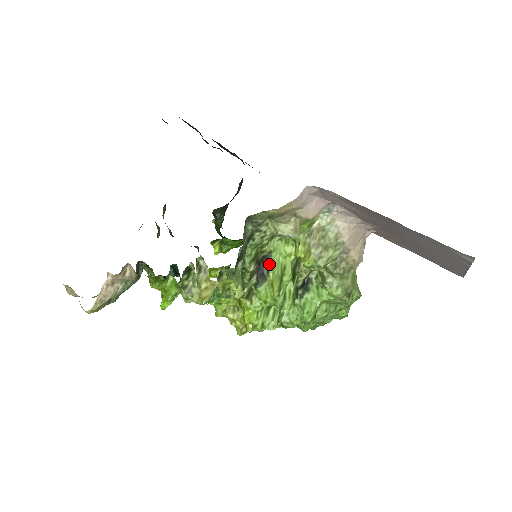
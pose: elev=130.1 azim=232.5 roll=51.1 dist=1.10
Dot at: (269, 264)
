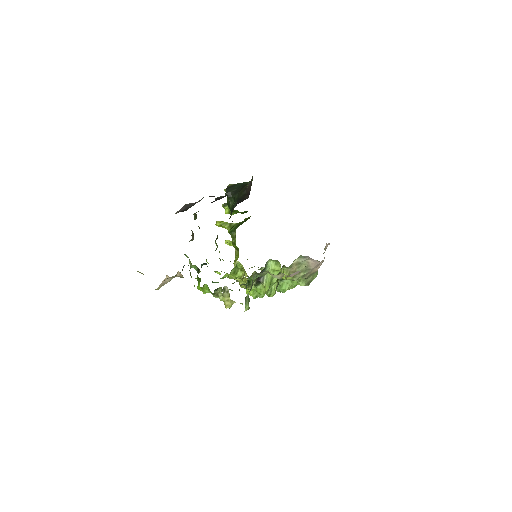
Dot at: (264, 276)
